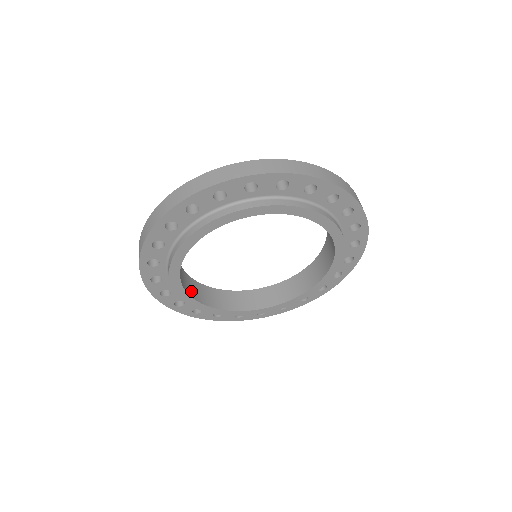
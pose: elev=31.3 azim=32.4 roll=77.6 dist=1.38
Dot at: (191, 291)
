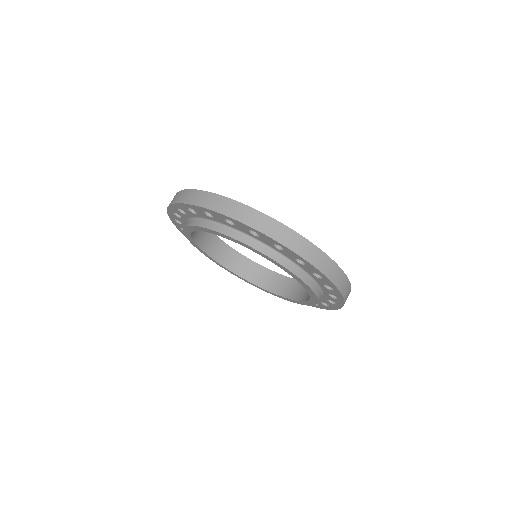
Dot at: (210, 249)
